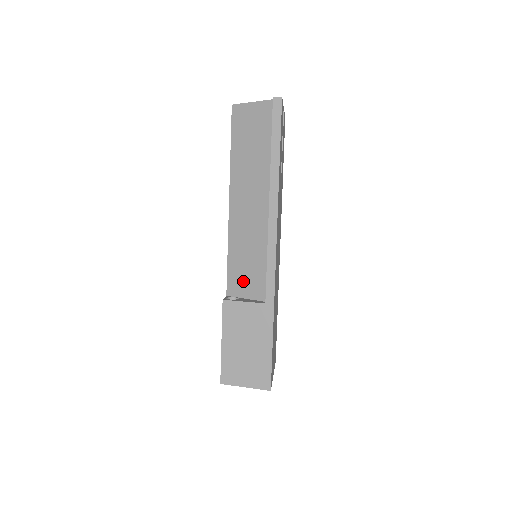
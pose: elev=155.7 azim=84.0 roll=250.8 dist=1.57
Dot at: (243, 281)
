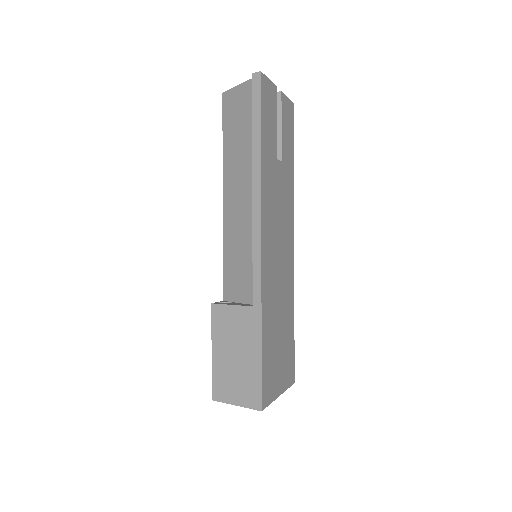
Dot at: (236, 283)
